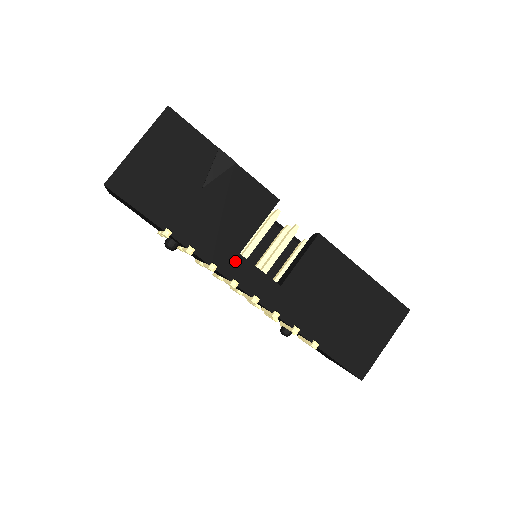
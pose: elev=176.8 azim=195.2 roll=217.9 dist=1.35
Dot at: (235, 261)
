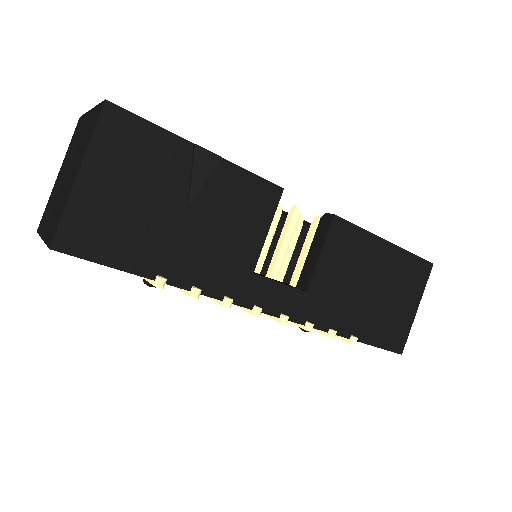
Dot at: (250, 284)
